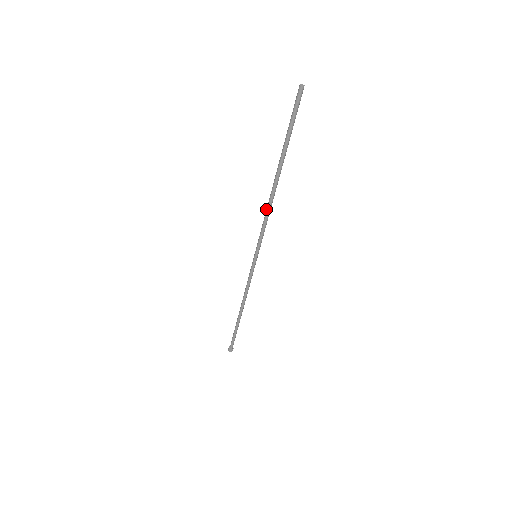
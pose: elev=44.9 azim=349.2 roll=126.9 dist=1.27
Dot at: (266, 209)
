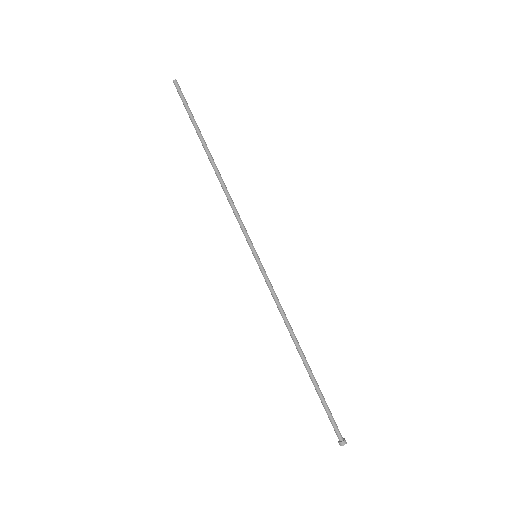
Dot at: occluded
